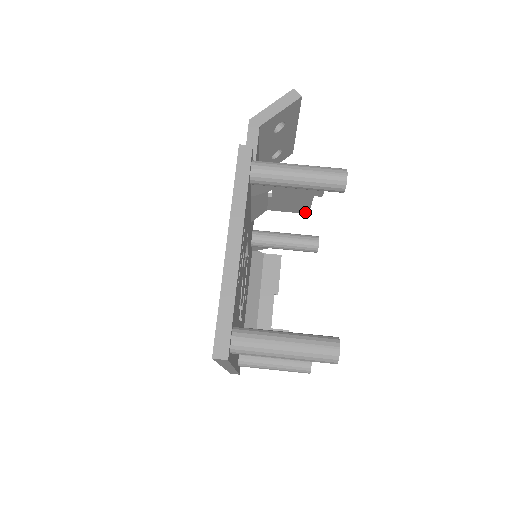
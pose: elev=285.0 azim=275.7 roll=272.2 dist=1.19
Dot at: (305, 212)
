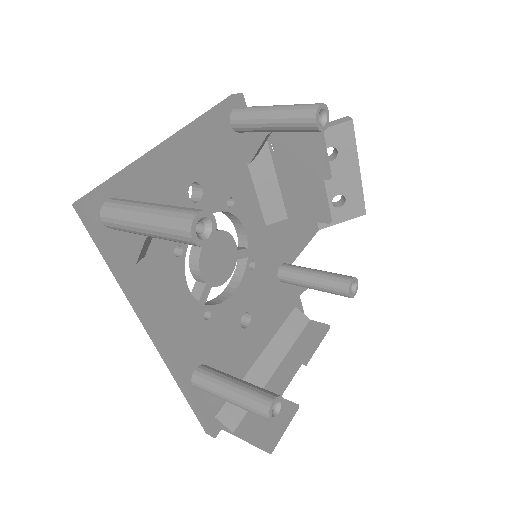
Dot at: (325, 220)
